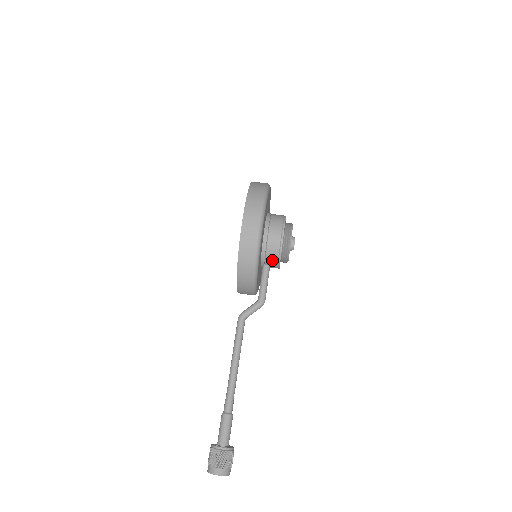
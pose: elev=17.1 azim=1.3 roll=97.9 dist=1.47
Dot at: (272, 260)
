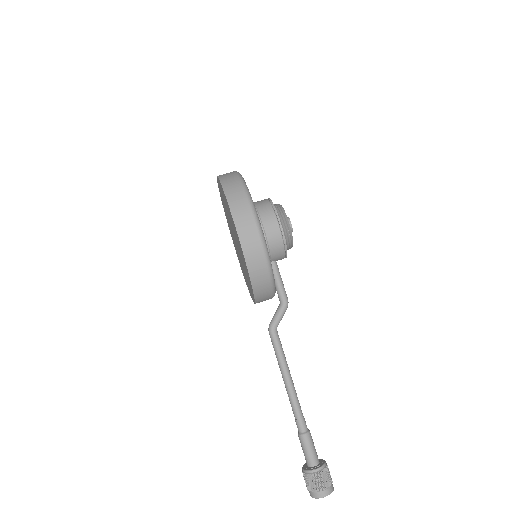
Dot at: (278, 255)
